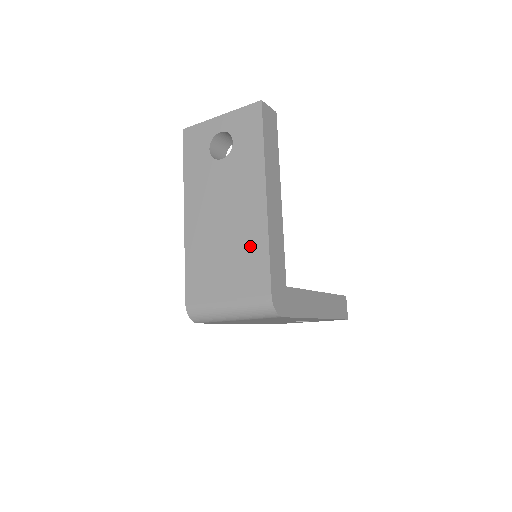
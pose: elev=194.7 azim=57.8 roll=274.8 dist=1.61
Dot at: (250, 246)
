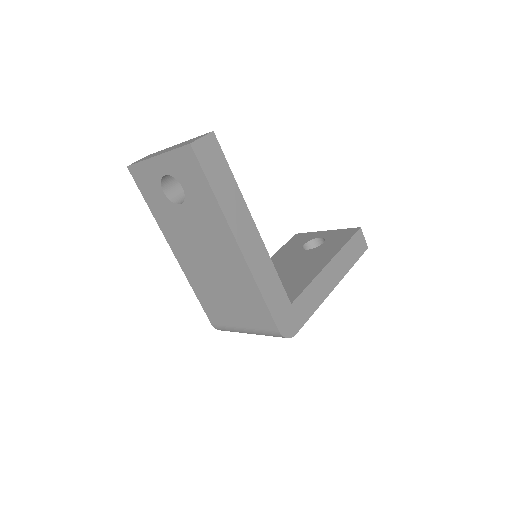
Dot at: (244, 289)
